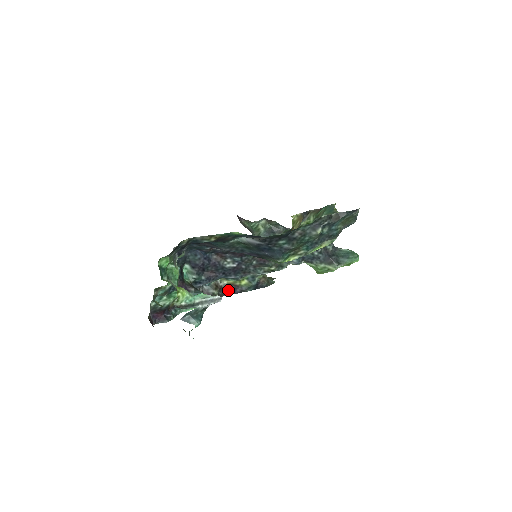
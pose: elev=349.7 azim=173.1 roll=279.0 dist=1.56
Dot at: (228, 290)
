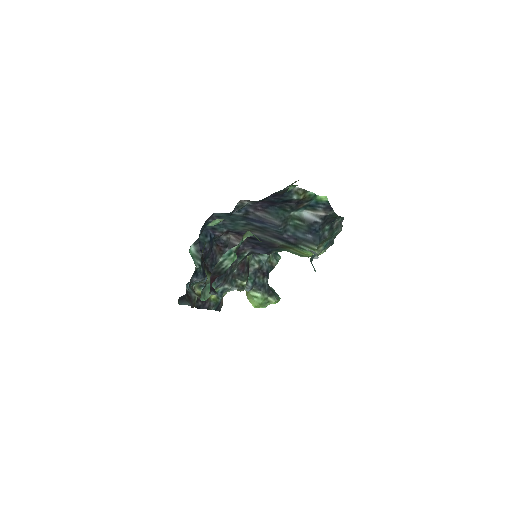
Dot at: (199, 302)
